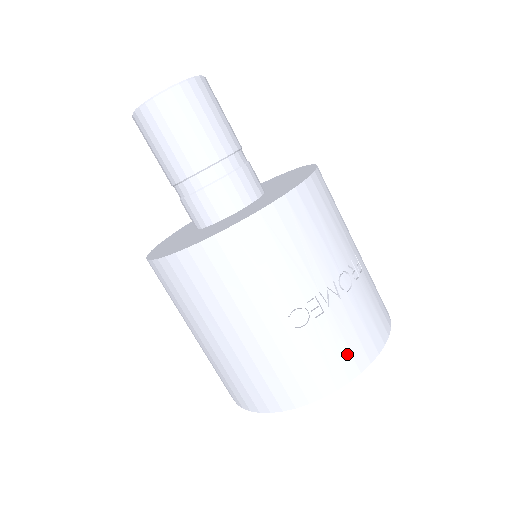
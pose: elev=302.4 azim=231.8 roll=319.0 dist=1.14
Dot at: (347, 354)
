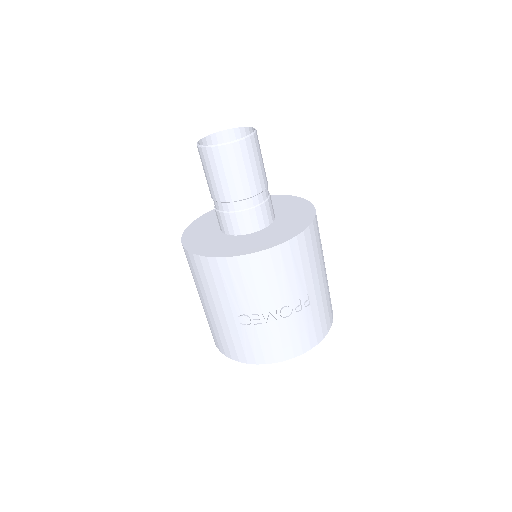
Dot at: (269, 350)
